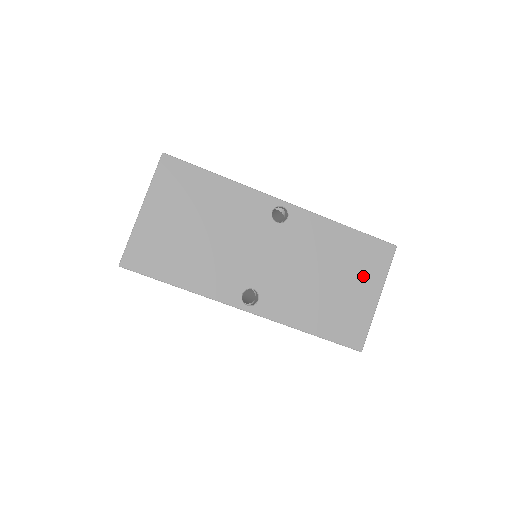
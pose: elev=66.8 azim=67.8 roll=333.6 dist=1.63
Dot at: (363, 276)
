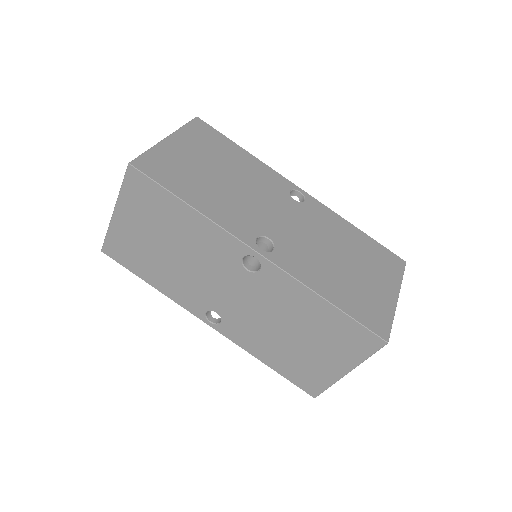
Dot at: (379, 272)
